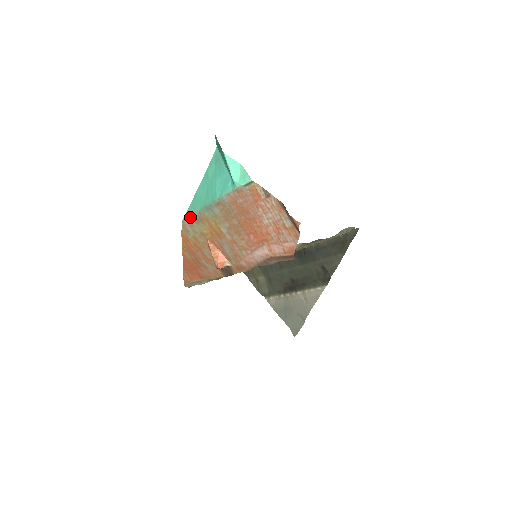
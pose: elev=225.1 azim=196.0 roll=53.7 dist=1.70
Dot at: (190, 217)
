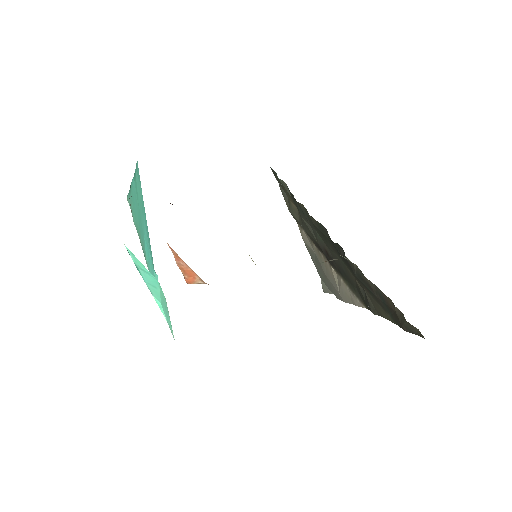
Dot at: (131, 211)
